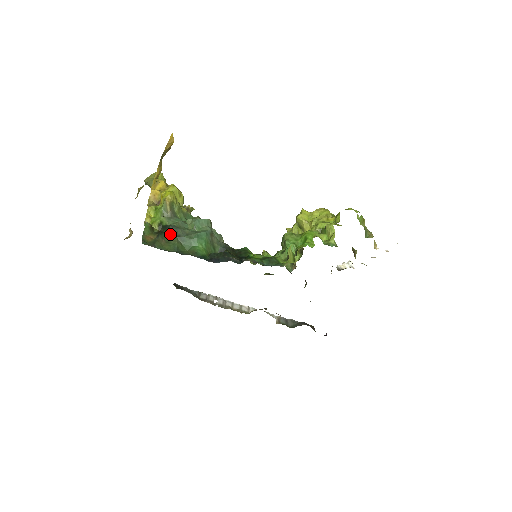
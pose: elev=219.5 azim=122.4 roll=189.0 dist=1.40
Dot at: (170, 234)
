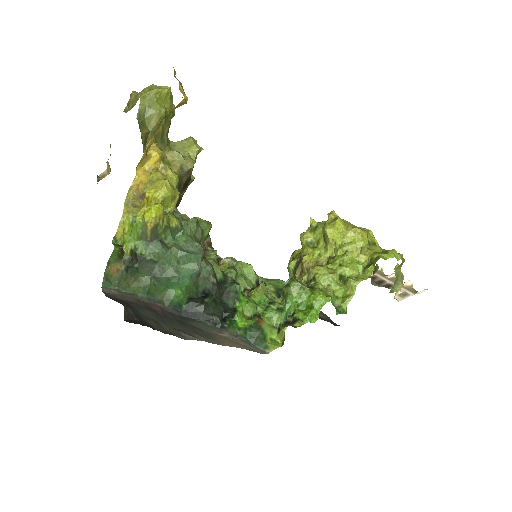
Dot at: (143, 270)
